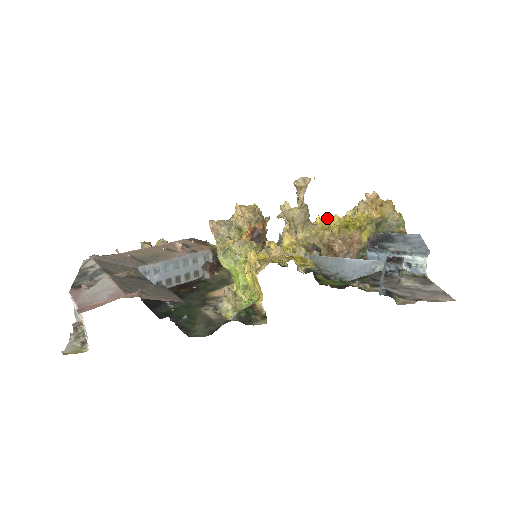
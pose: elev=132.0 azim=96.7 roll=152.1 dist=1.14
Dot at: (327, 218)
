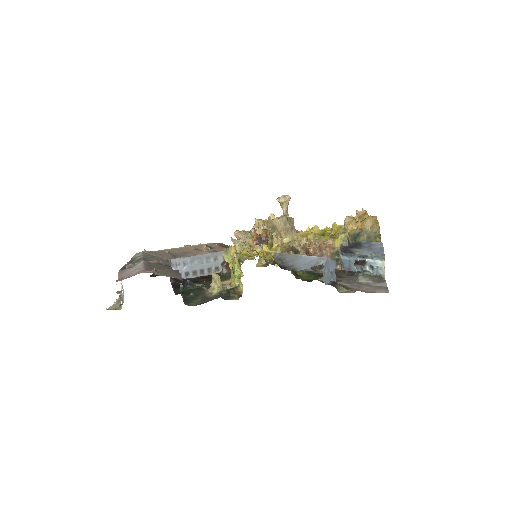
Dot at: (311, 228)
